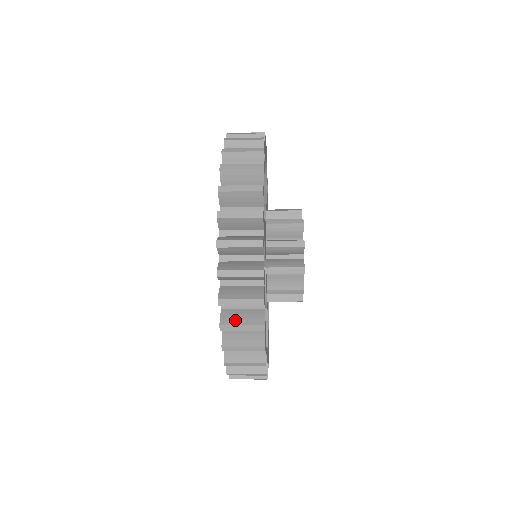
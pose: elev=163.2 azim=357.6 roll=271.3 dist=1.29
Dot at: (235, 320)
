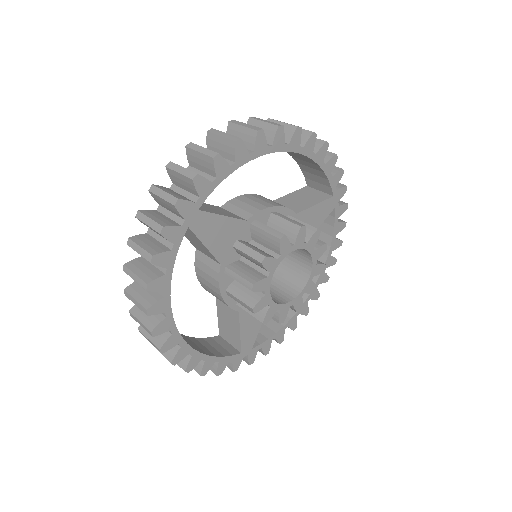
Dot at: (136, 292)
